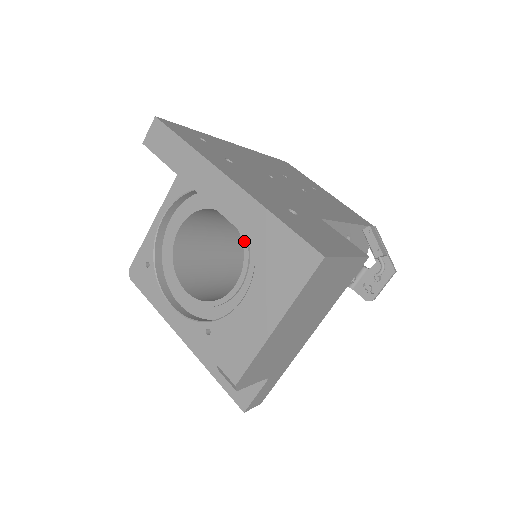
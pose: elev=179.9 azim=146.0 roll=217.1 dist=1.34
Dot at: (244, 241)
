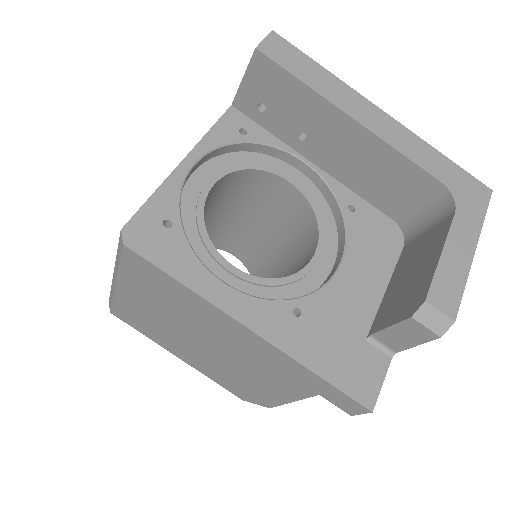
Dot at: (315, 209)
